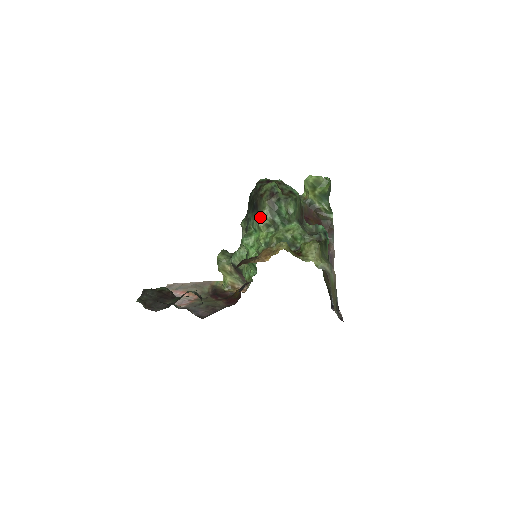
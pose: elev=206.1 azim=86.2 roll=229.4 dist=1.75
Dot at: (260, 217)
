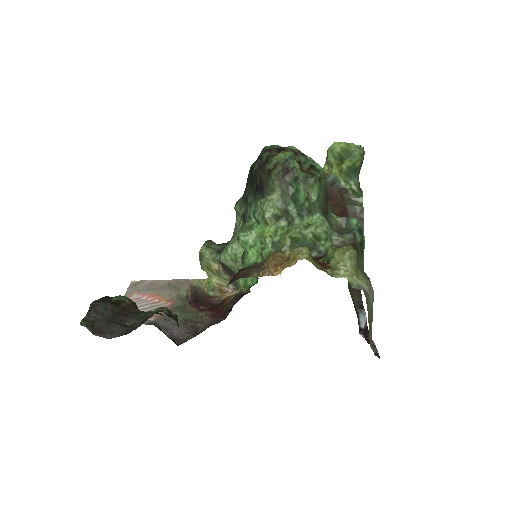
Dot at: (266, 204)
